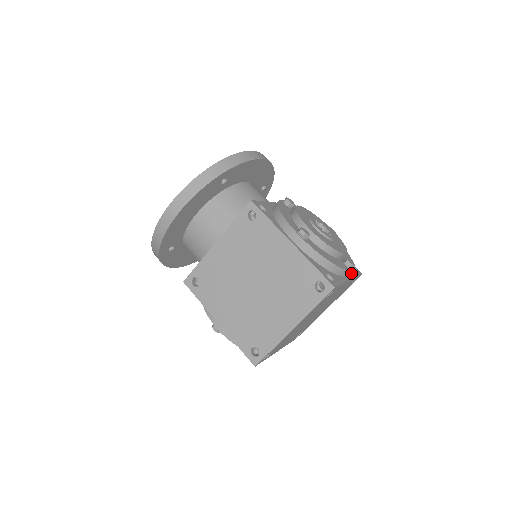
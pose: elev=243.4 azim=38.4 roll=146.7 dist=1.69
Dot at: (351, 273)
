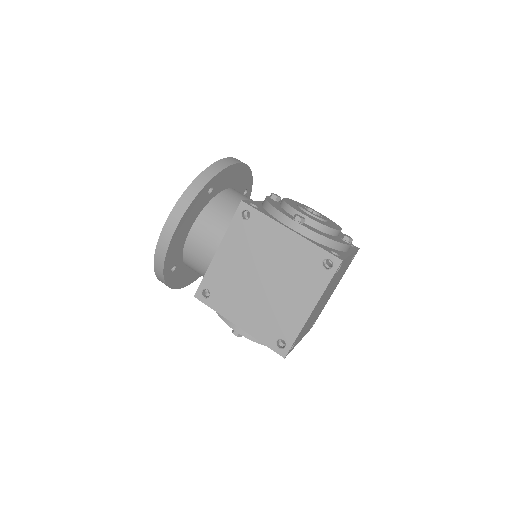
Dot at: (350, 249)
